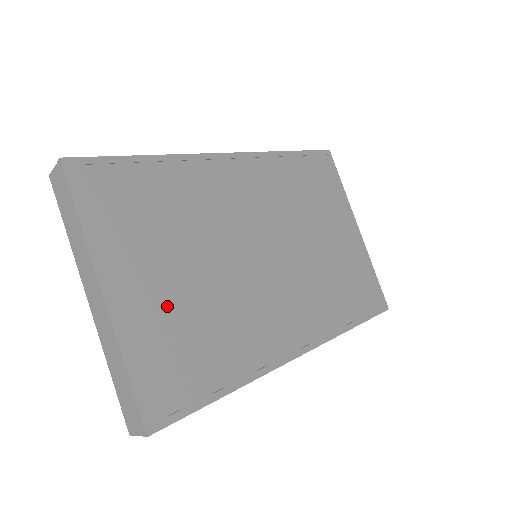
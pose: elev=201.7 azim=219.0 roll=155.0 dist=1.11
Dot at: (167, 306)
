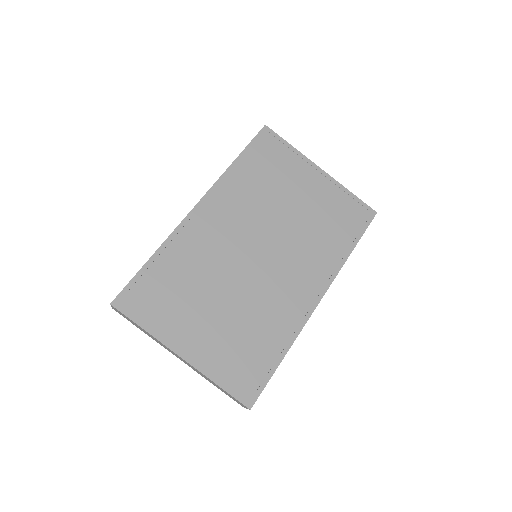
Dot at: (219, 337)
